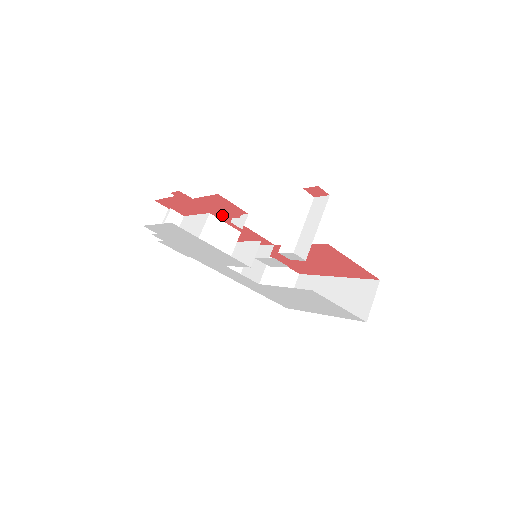
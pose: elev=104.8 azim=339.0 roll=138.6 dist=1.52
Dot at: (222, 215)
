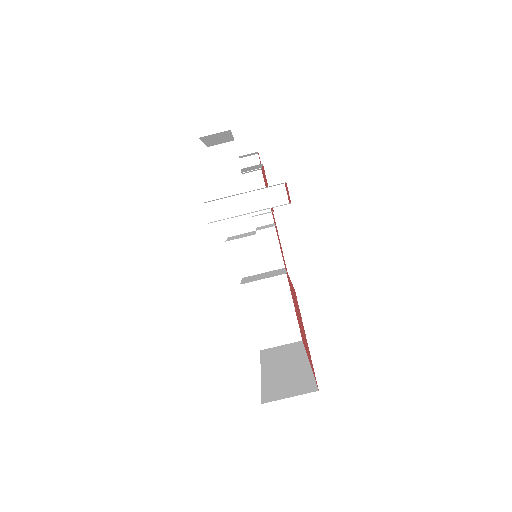
Dot at: occluded
